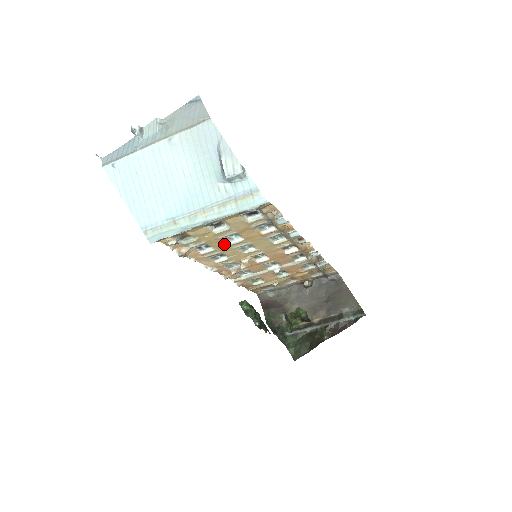
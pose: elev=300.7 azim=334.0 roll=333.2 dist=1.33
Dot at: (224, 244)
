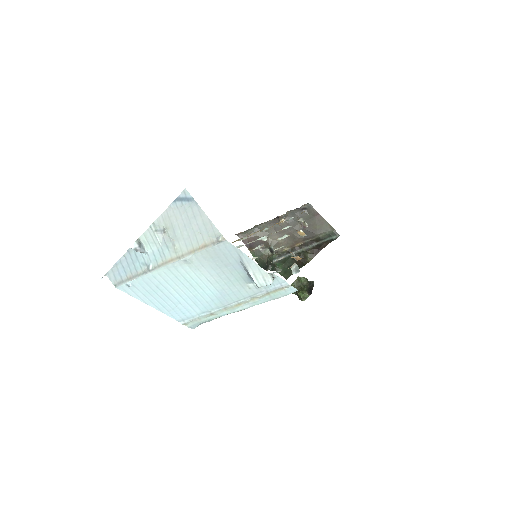
Dot at: occluded
